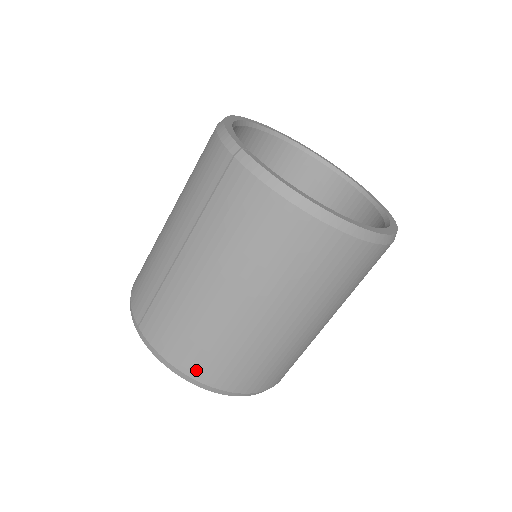
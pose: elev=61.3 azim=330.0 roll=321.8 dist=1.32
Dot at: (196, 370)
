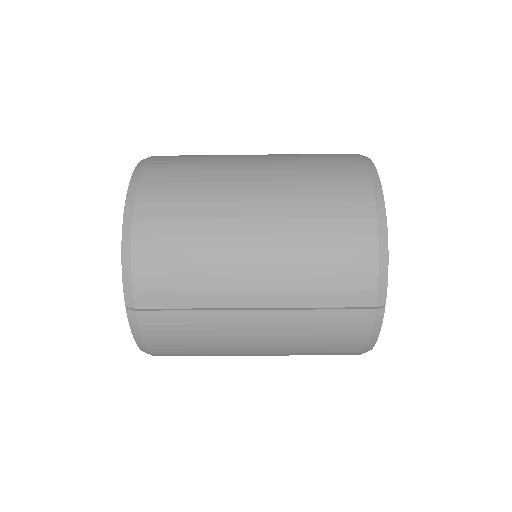
Dot at: (164, 355)
